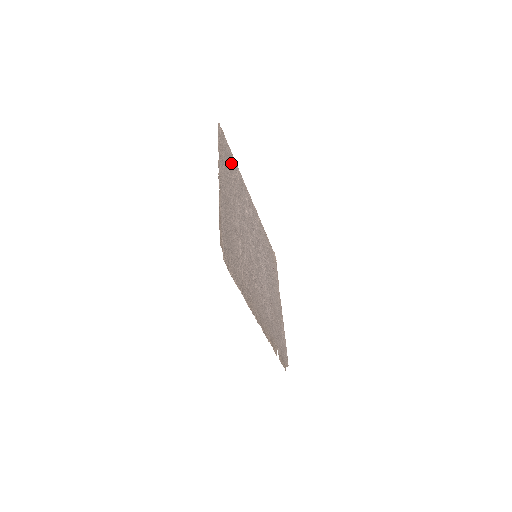
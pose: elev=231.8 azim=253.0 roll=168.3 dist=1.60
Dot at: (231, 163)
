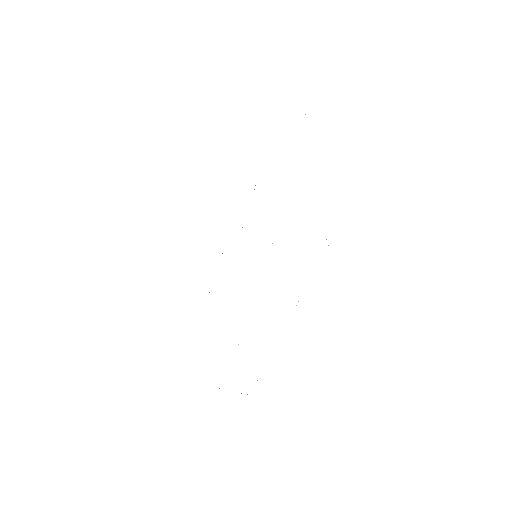
Dot at: occluded
